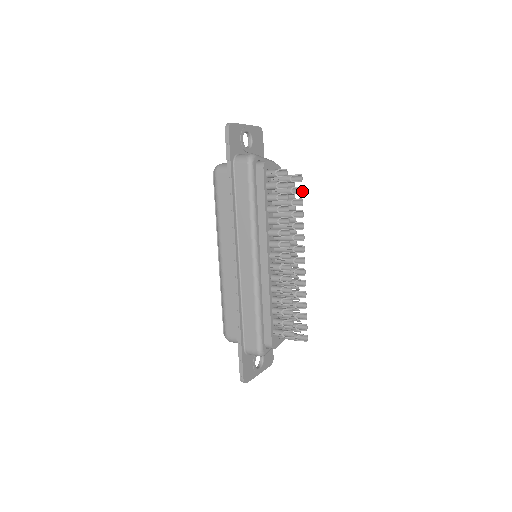
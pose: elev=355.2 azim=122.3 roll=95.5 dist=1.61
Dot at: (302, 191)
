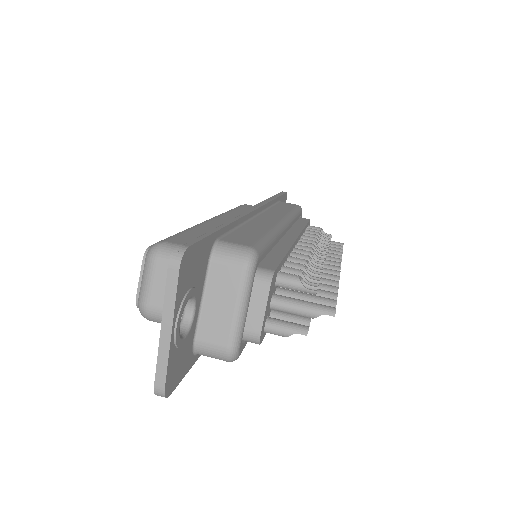
Dot at: (336, 303)
